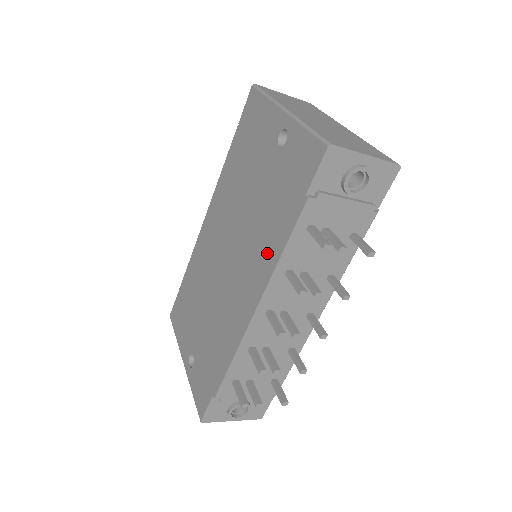
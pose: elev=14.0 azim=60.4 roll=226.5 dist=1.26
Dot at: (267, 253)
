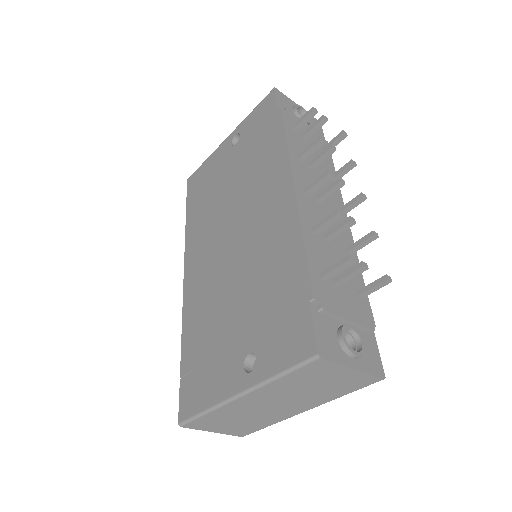
Dot at: (273, 162)
